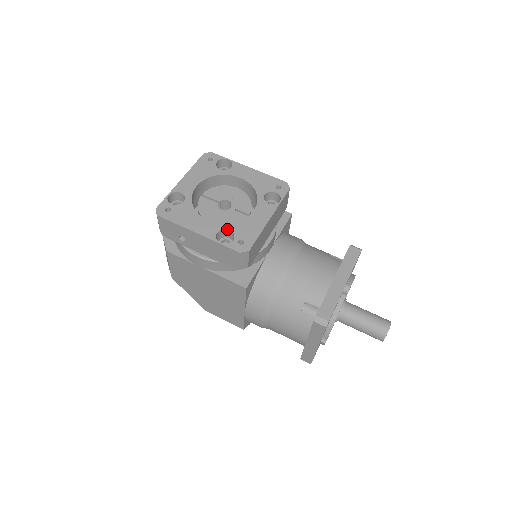
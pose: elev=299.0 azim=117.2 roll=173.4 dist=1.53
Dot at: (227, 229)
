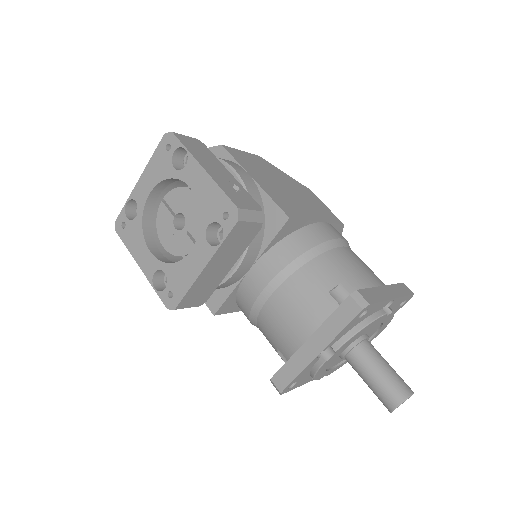
Dot at: (163, 271)
